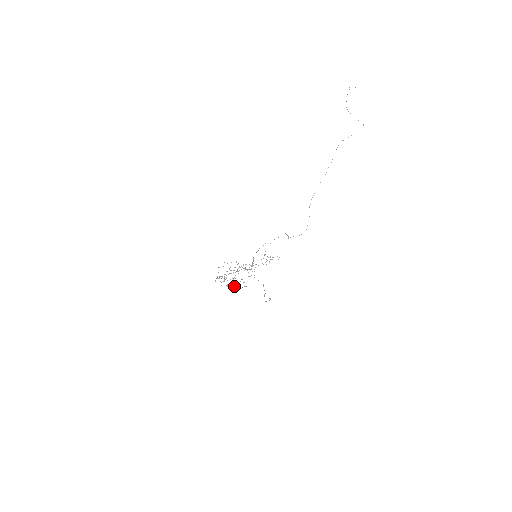
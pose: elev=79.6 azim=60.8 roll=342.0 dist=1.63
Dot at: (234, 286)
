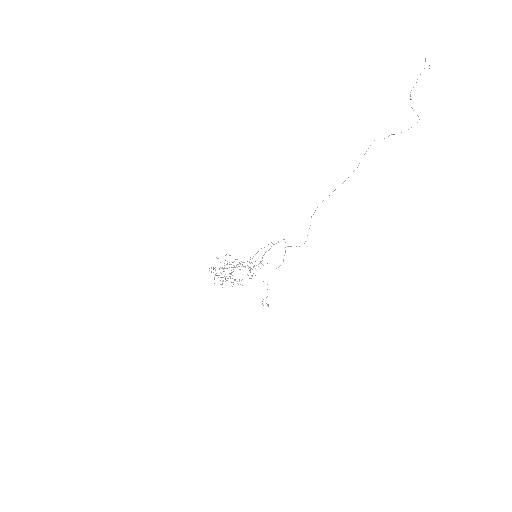
Dot at: occluded
